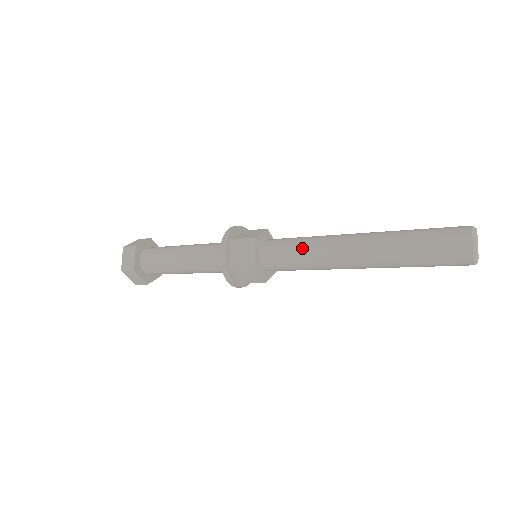
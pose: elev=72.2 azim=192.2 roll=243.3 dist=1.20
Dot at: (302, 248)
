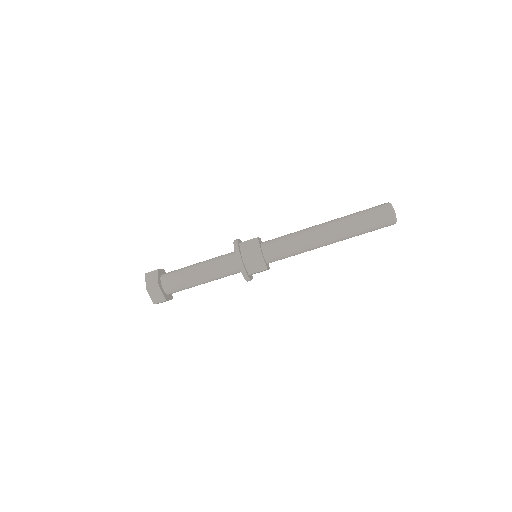
Dot at: (295, 247)
